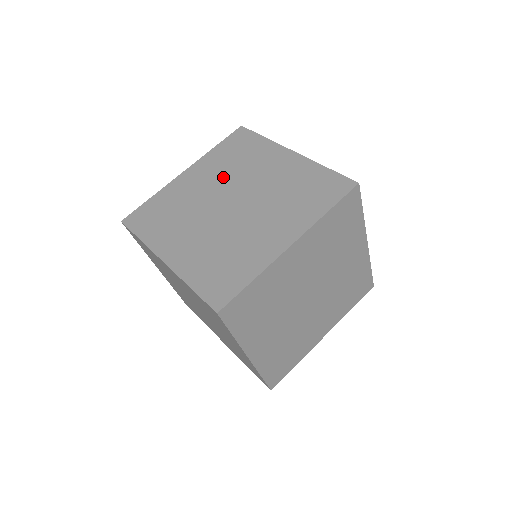
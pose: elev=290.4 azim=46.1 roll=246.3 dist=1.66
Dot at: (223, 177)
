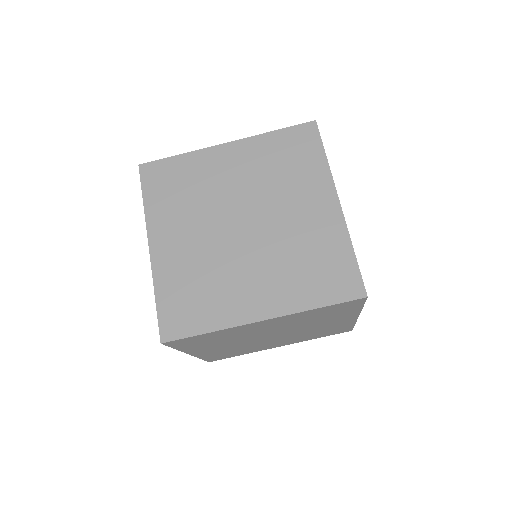
Dot at: (256, 183)
